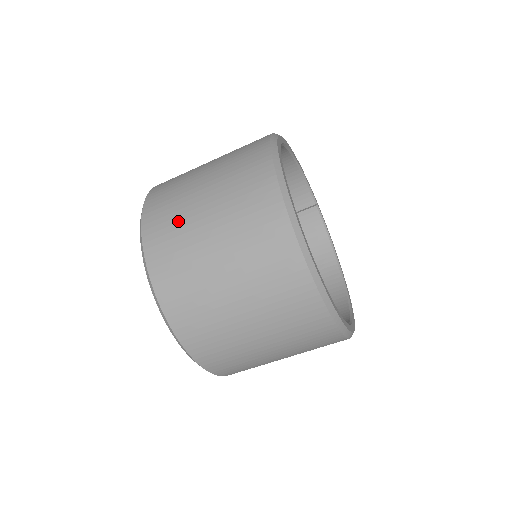
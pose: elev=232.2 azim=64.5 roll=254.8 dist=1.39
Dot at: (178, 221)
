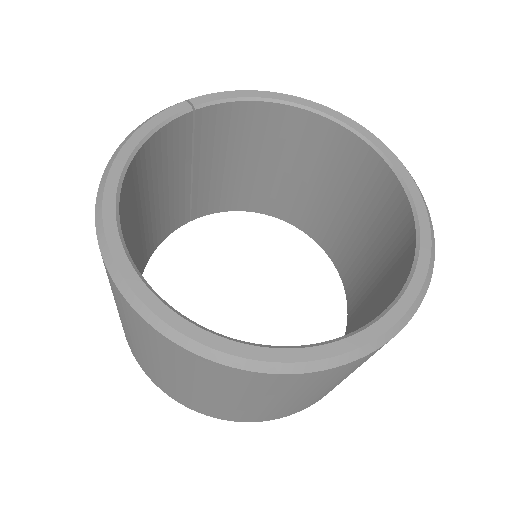
Dot at: (216, 407)
